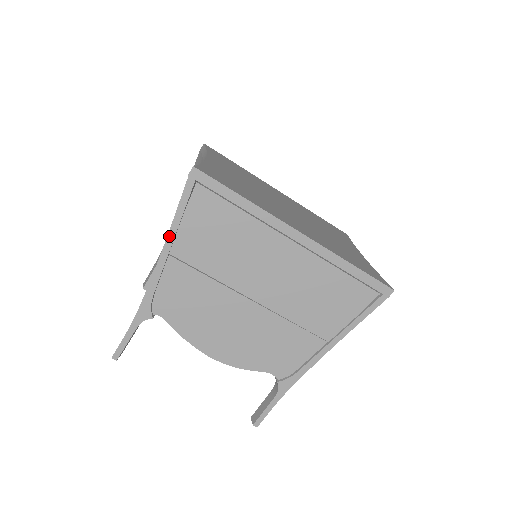
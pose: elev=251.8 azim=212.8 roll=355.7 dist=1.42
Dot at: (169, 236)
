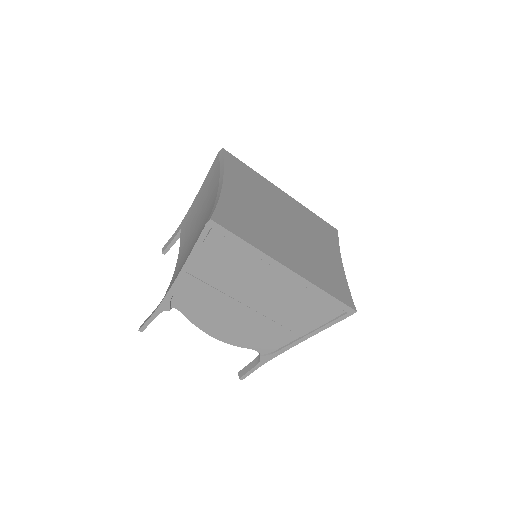
Dot at: (187, 261)
